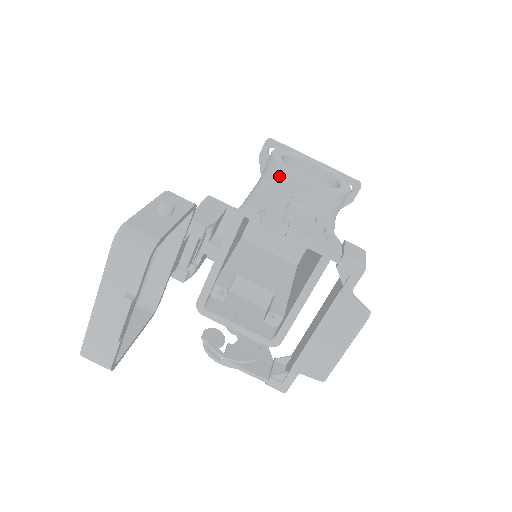
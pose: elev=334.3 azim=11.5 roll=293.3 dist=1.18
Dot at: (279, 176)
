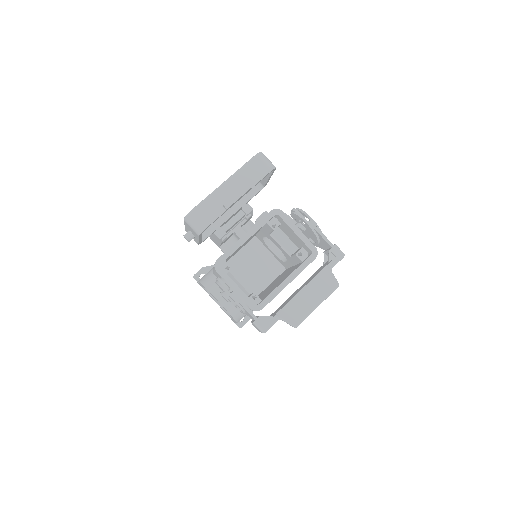
Dot at: occluded
